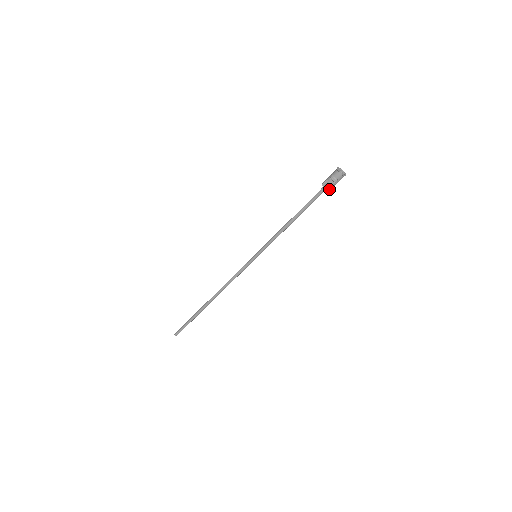
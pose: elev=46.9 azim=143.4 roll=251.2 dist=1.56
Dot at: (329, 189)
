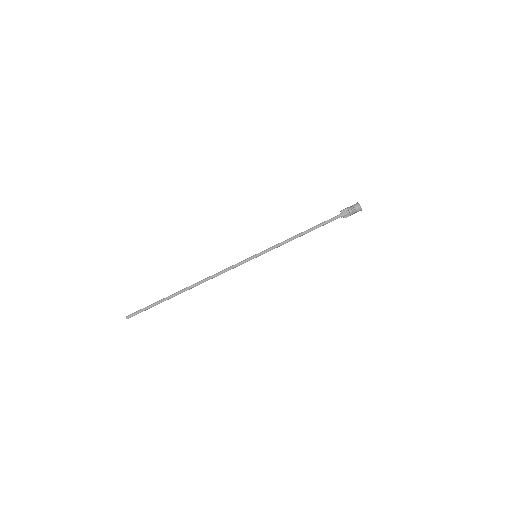
Dot at: (345, 217)
